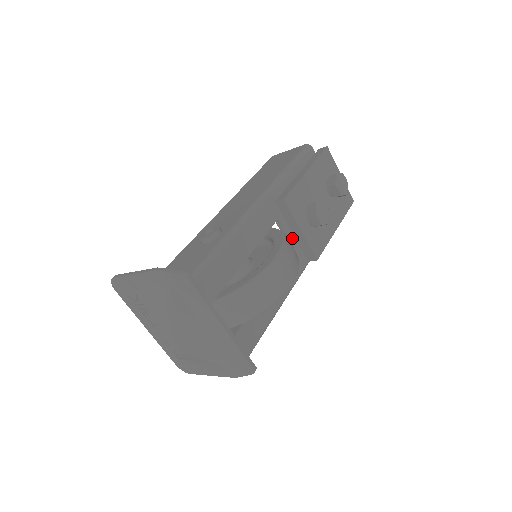
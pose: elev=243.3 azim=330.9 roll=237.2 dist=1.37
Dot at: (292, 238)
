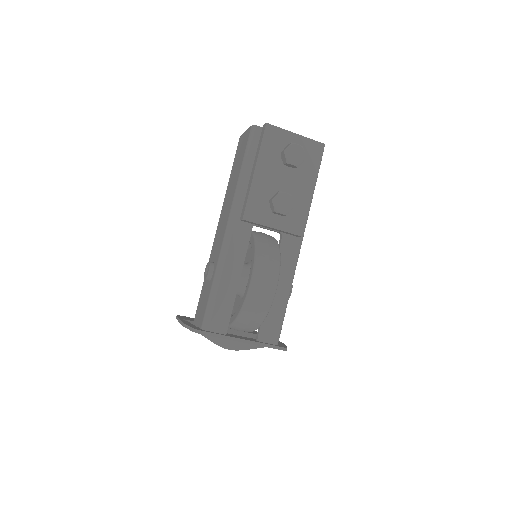
Dot at: occluded
